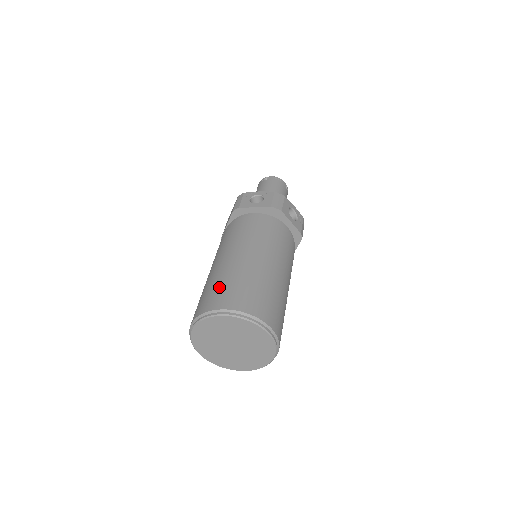
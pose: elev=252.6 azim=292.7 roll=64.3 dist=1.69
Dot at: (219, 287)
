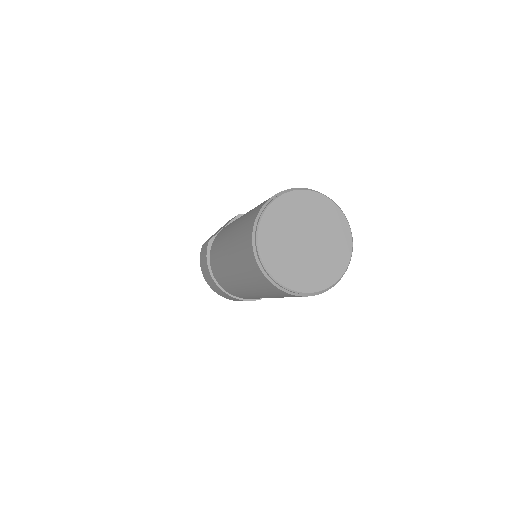
Dot at: occluded
